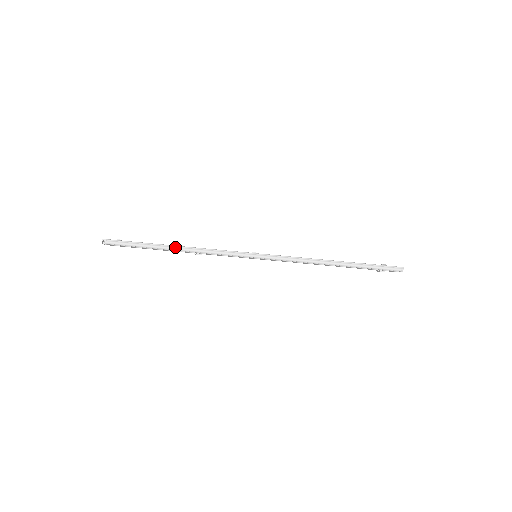
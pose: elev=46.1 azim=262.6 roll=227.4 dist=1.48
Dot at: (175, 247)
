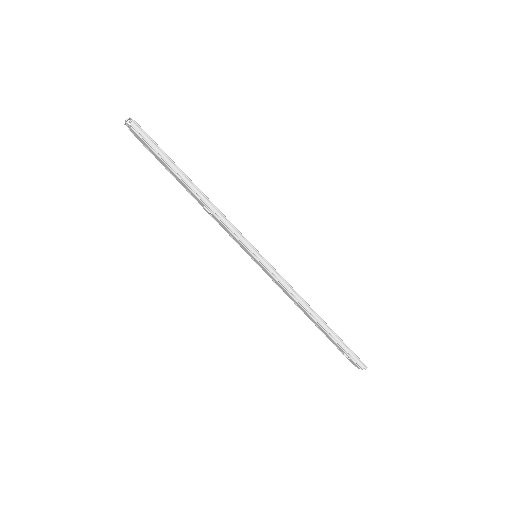
Dot at: (194, 185)
